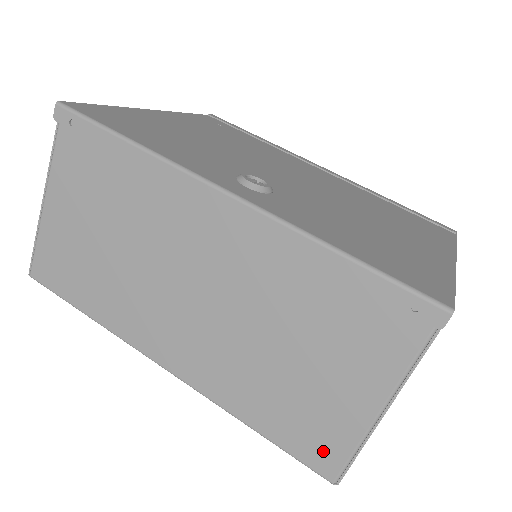
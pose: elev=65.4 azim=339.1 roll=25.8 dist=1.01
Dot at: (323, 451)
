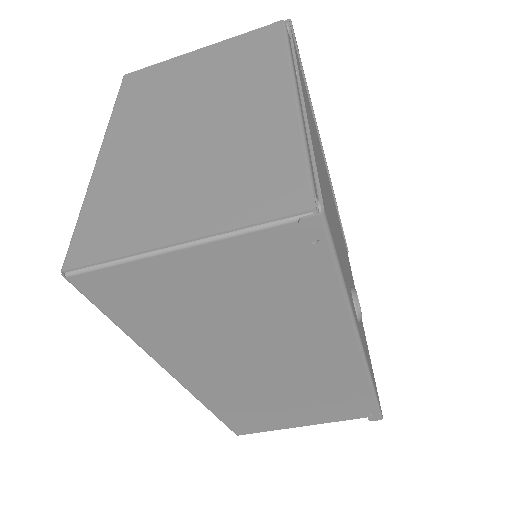
Dot at: (250, 428)
